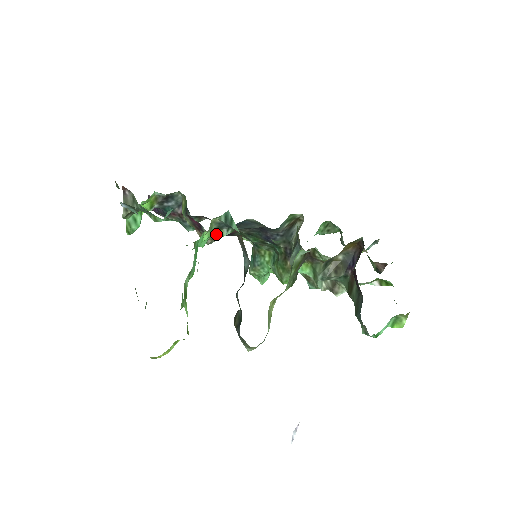
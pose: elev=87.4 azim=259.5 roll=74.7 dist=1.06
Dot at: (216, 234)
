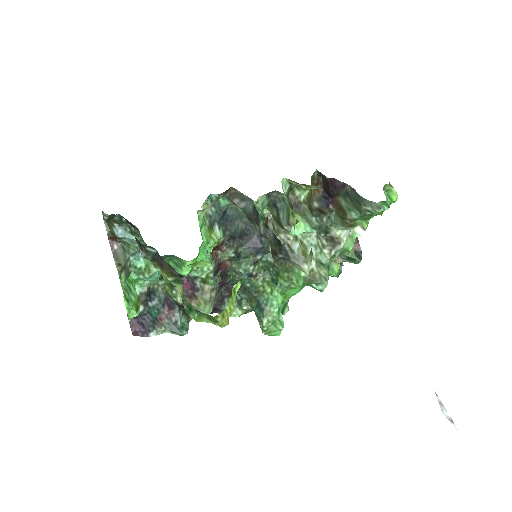
Dot at: (211, 240)
